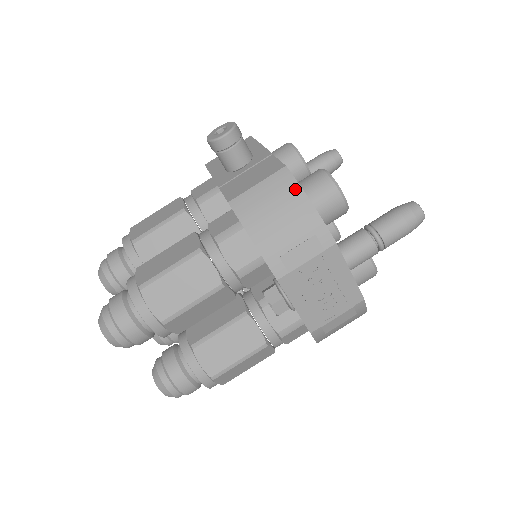
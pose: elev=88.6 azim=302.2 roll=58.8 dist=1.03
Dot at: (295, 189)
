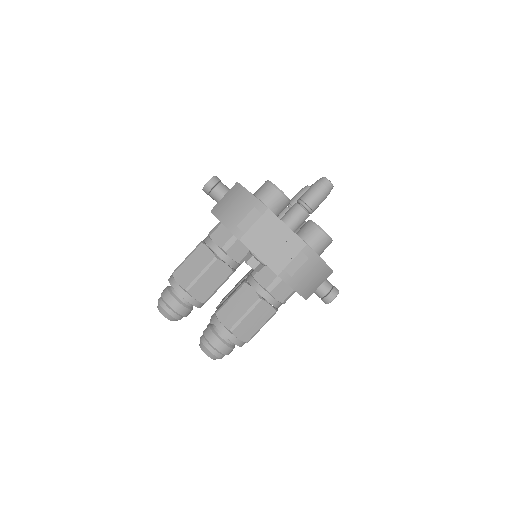
Dot at: (241, 189)
